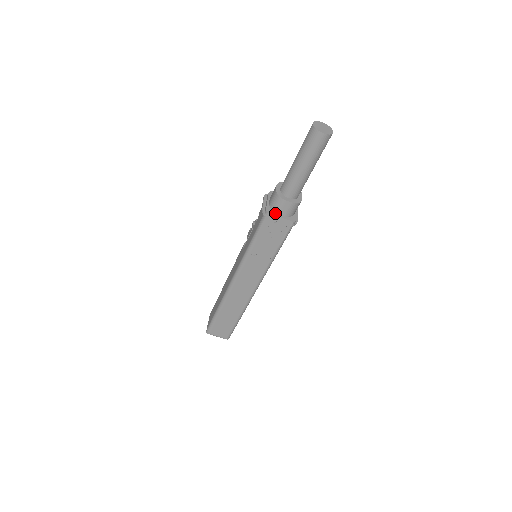
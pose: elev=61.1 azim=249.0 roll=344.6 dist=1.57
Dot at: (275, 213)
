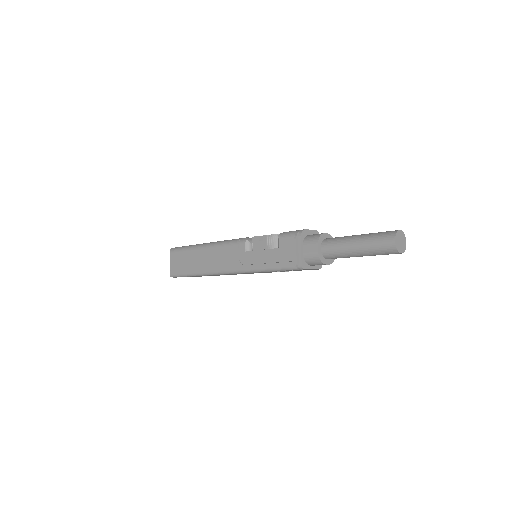
Dot at: (308, 266)
